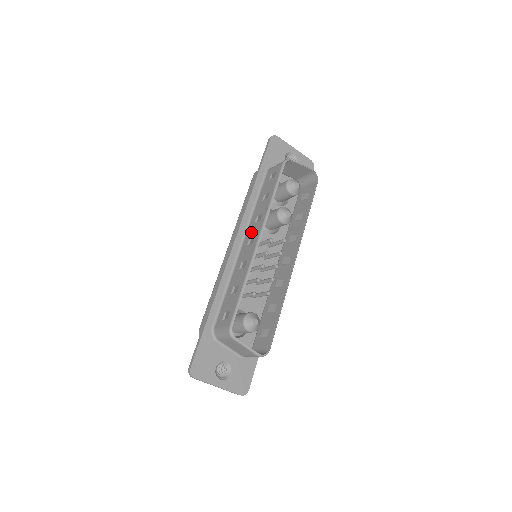
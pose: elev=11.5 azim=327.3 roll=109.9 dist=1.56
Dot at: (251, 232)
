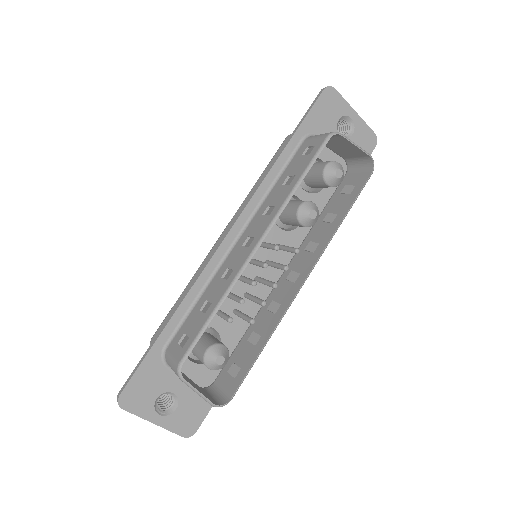
Dot at: (253, 227)
